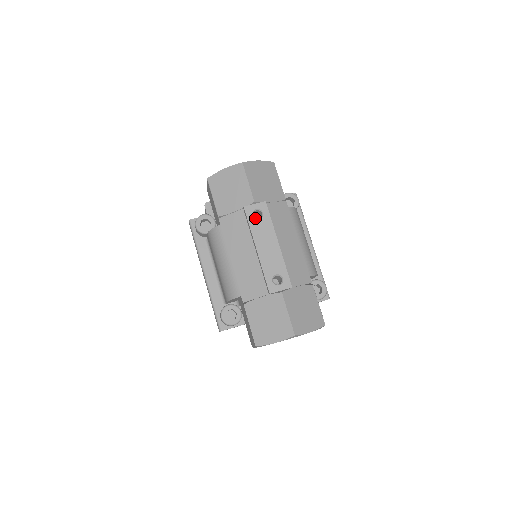
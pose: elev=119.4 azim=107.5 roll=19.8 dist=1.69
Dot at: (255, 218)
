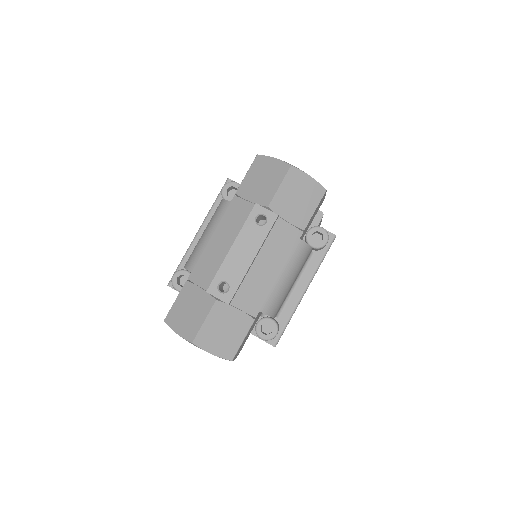
Dot at: (256, 221)
